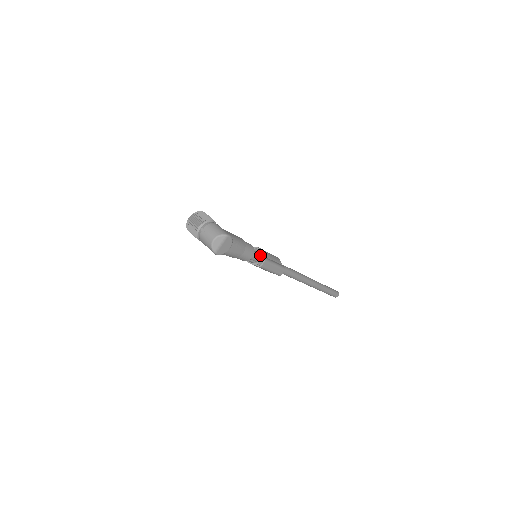
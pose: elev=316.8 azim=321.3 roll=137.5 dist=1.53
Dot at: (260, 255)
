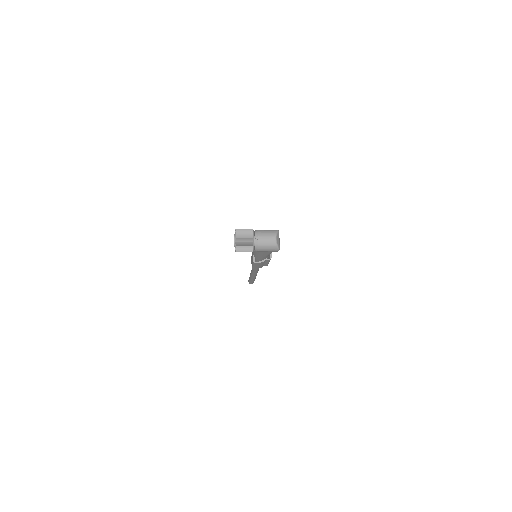
Dot at: occluded
